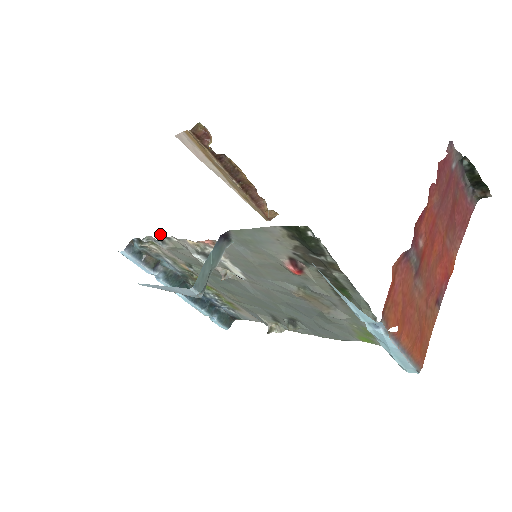
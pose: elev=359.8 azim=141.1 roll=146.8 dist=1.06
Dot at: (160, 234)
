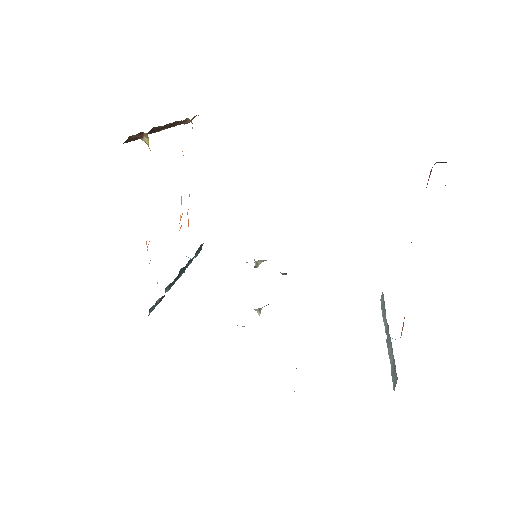
Dot at: (149, 263)
